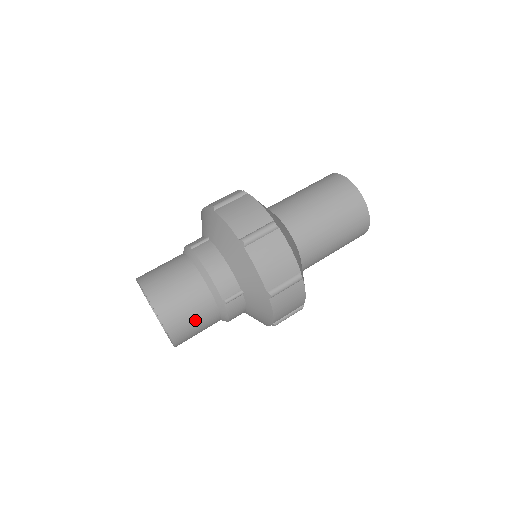
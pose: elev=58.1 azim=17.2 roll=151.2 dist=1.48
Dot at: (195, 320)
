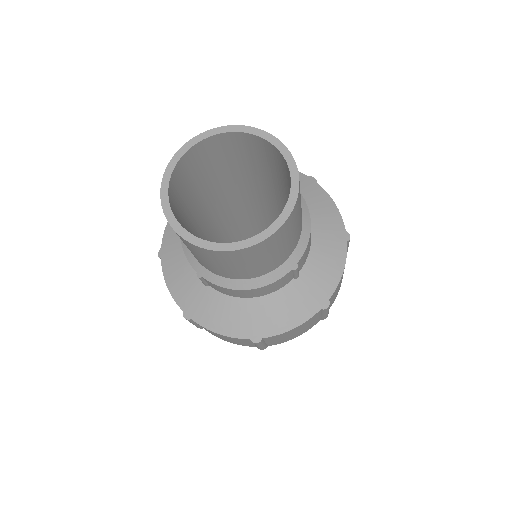
Dot at: occluded
